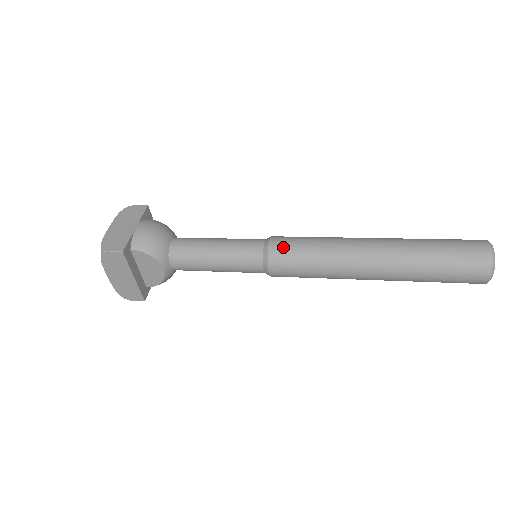
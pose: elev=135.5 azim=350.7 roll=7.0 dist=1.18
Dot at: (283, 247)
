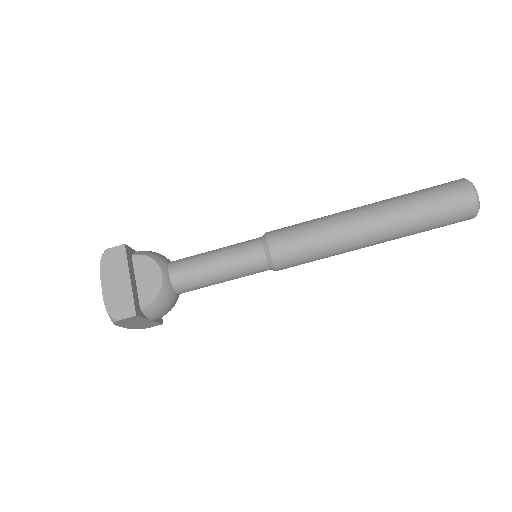
Dot at: (279, 229)
